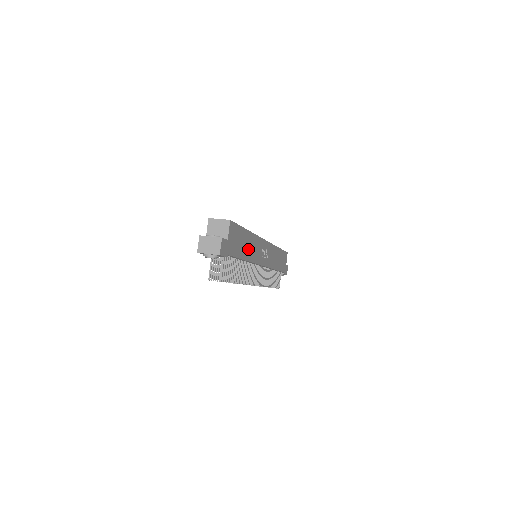
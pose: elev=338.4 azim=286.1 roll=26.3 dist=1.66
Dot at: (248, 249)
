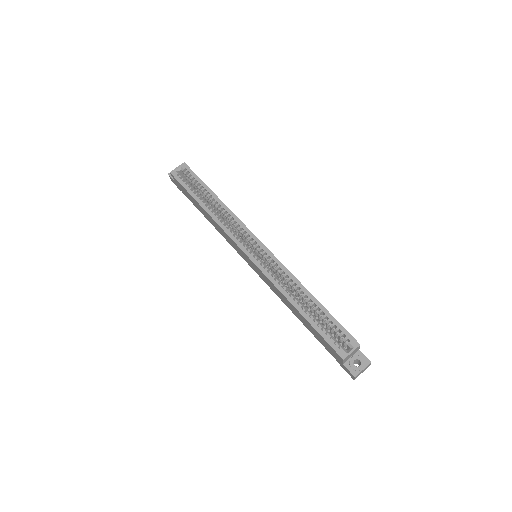
Dot at: occluded
